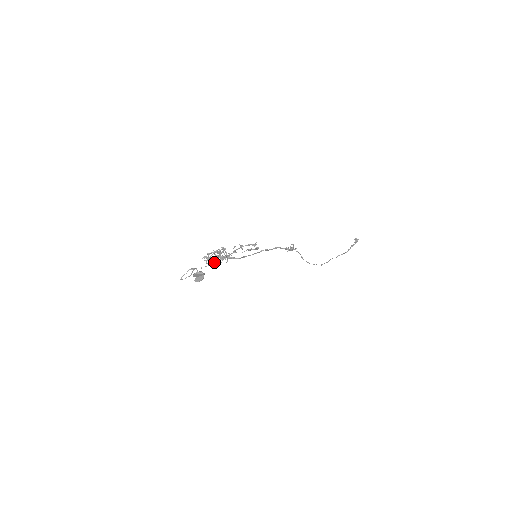
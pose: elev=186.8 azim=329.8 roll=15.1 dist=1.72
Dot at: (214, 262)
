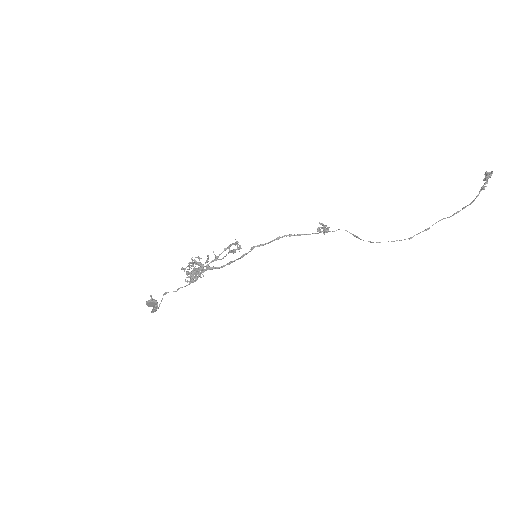
Dot at: (190, 279)
